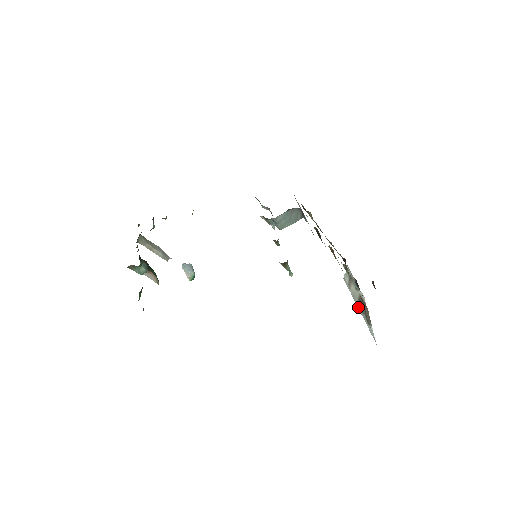
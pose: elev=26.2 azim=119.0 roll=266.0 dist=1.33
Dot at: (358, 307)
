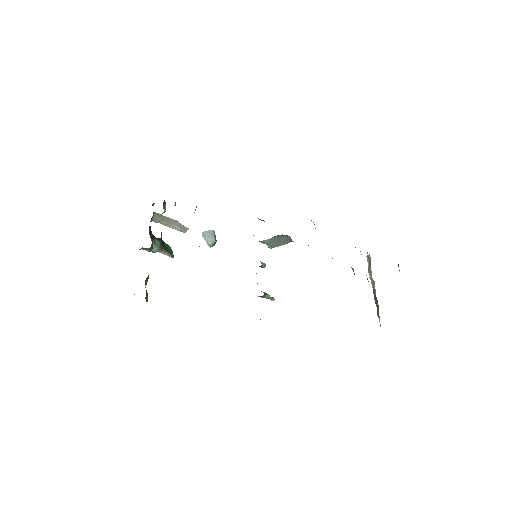
Dot at: occluded
